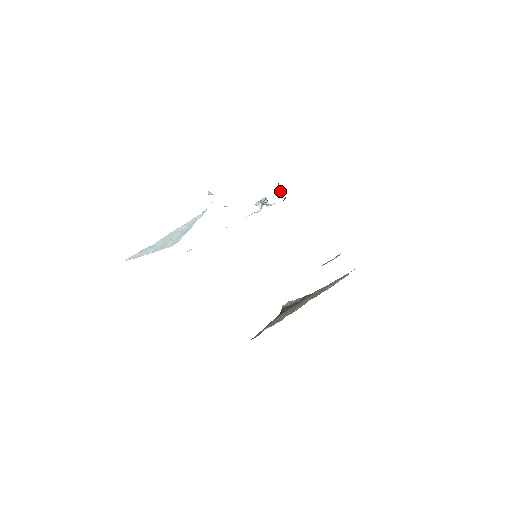
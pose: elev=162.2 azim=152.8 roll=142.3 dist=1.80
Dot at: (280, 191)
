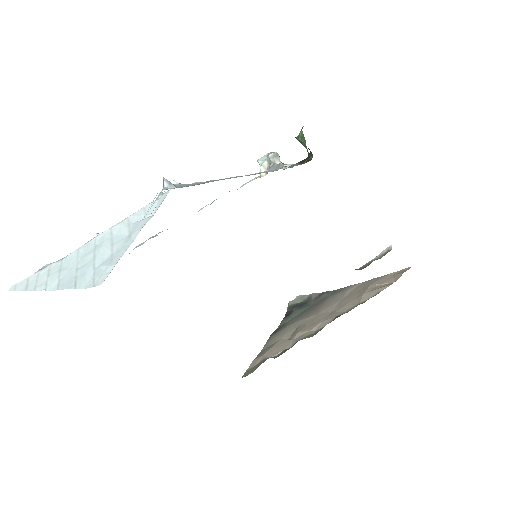
Dot at: (304, 144)
